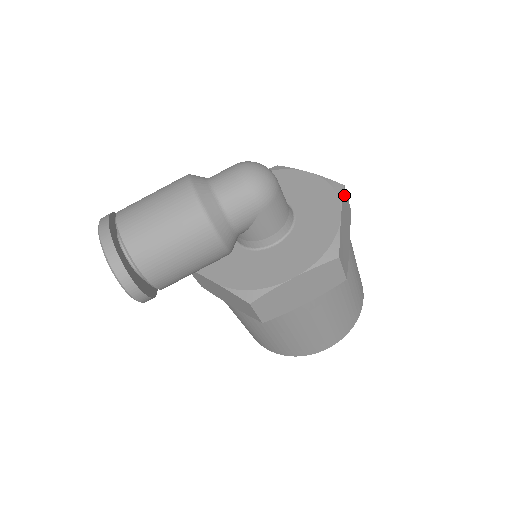
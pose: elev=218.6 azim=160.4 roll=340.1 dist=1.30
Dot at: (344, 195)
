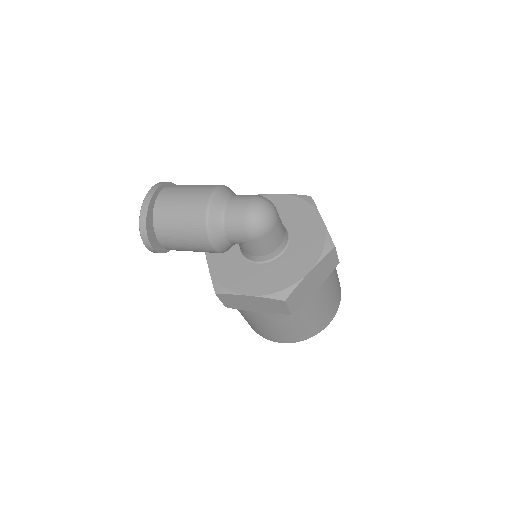
Dot at: (330, 254)
